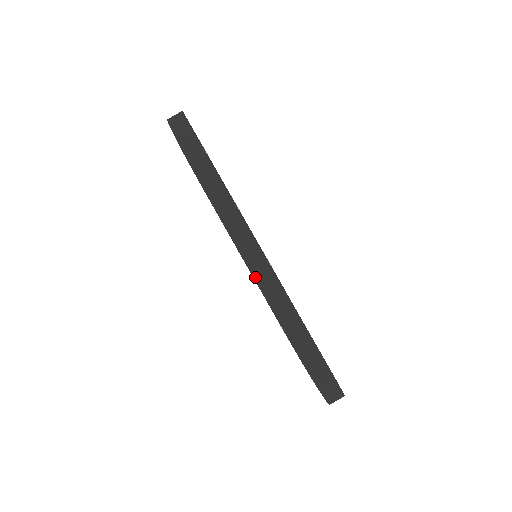
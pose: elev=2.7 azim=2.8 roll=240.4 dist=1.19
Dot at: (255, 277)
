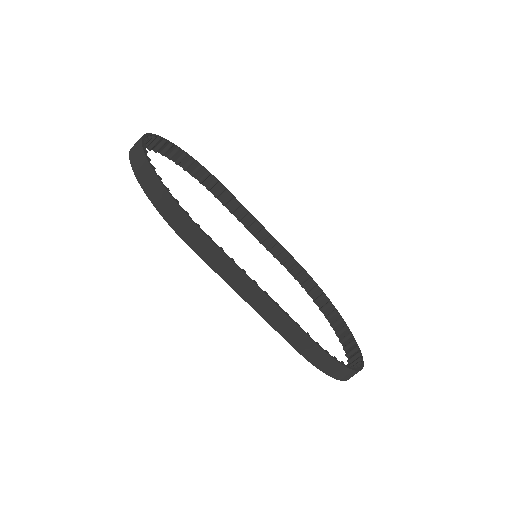
Dot at: (264, 318)
